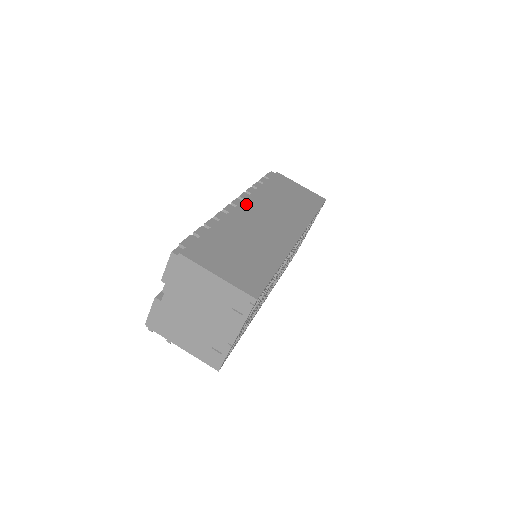
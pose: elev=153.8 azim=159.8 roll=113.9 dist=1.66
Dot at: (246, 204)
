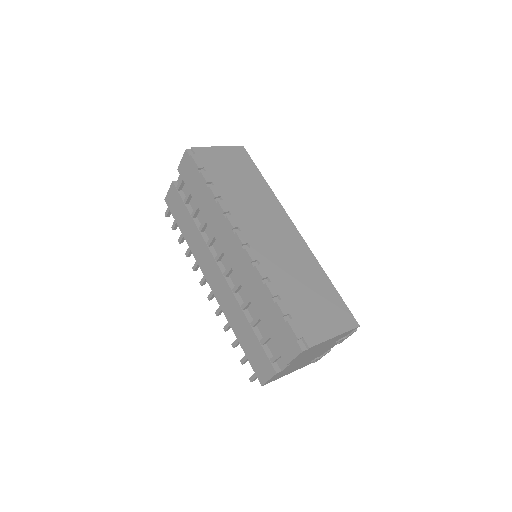
Dot at: (247, 232)
